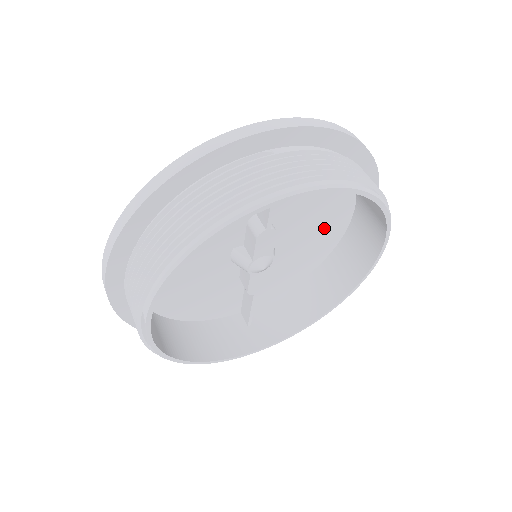
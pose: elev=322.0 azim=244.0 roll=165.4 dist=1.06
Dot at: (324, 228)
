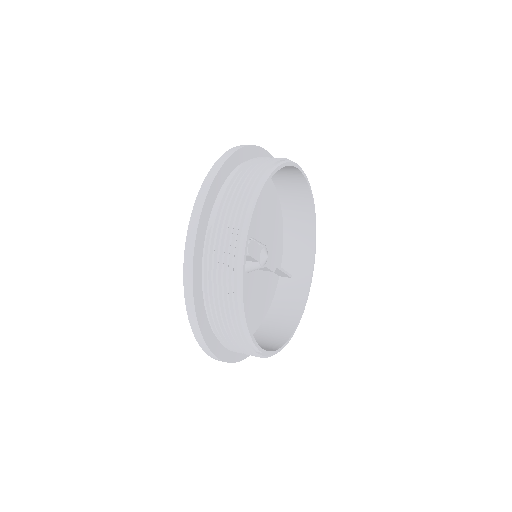
Dot at: (262, 197)
